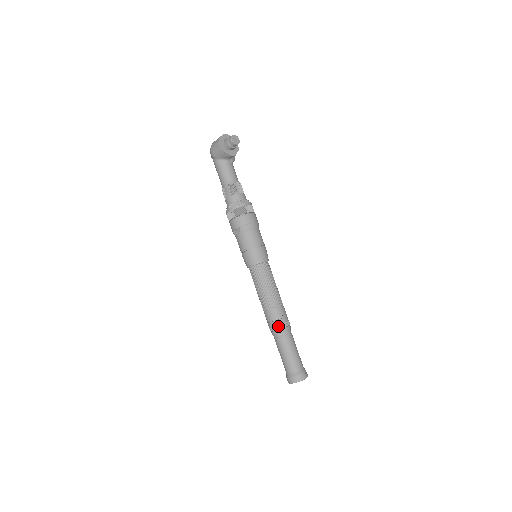
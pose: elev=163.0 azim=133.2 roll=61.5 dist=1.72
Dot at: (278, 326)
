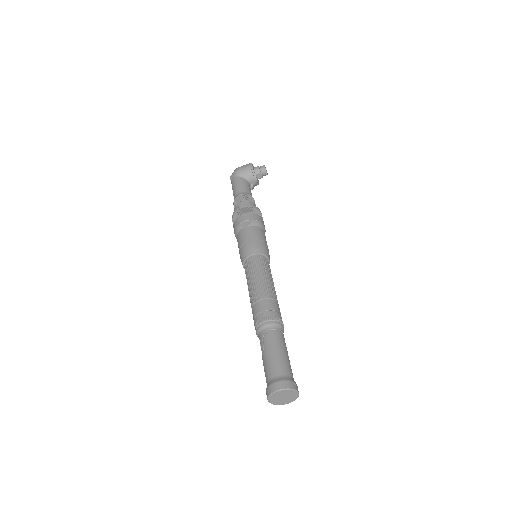
Dot at: (275, 316)
